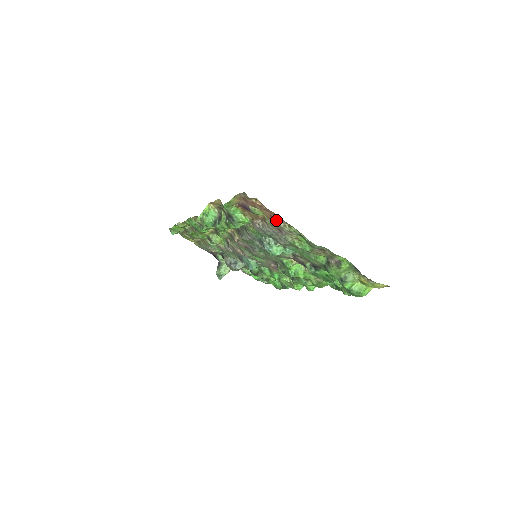
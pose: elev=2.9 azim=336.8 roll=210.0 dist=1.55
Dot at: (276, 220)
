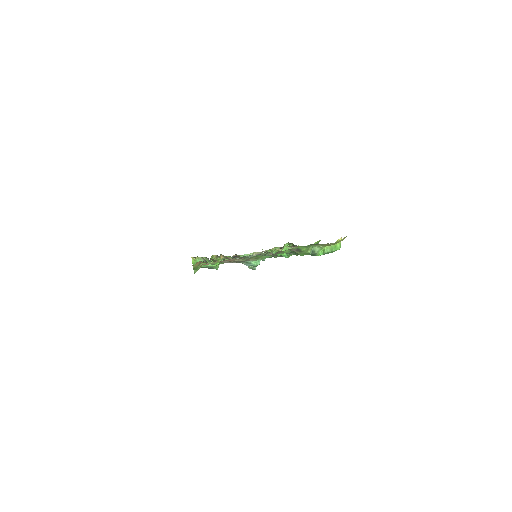
Dot at: occluded
